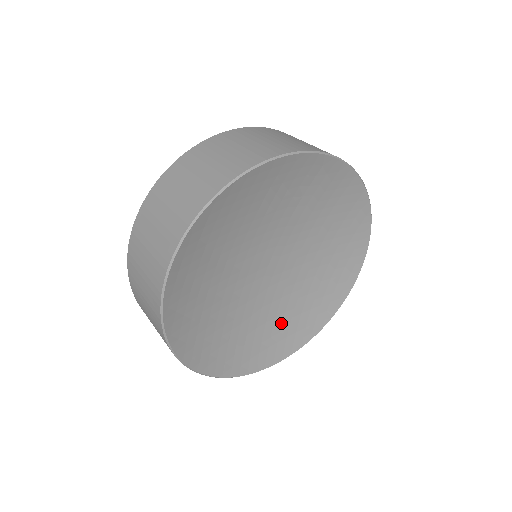
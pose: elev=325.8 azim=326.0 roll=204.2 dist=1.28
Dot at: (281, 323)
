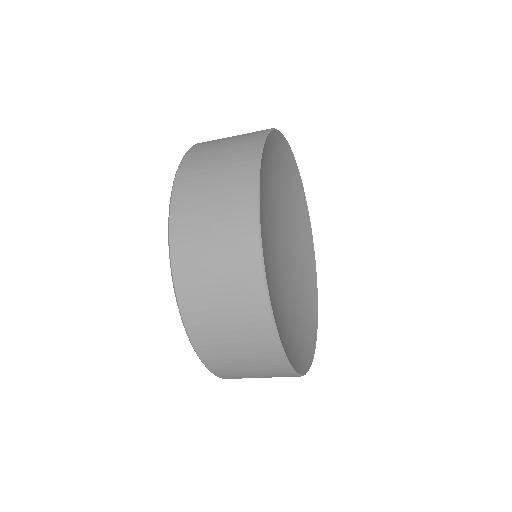
Dot at: (297, 317)
